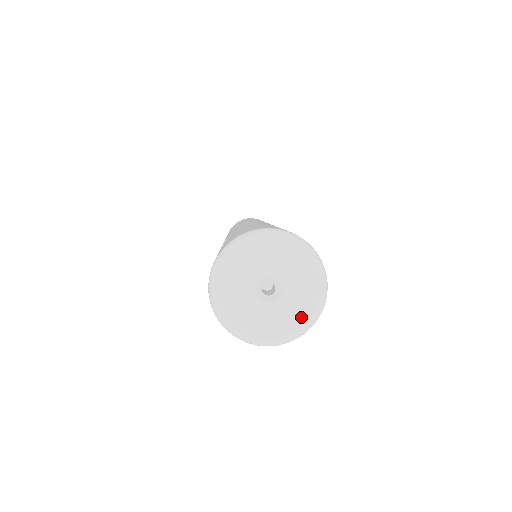
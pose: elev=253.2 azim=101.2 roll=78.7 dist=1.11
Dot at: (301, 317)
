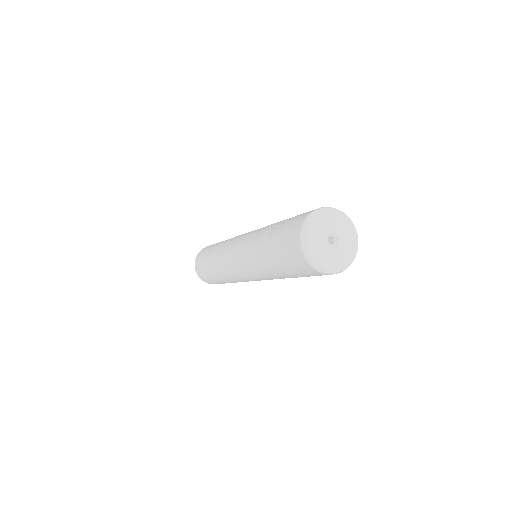
Dot at: (345, 260)
